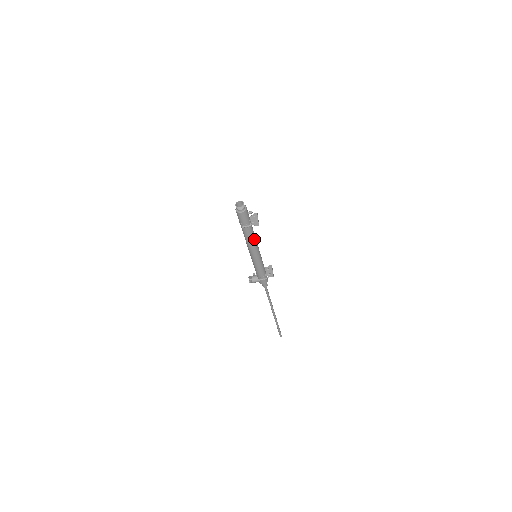
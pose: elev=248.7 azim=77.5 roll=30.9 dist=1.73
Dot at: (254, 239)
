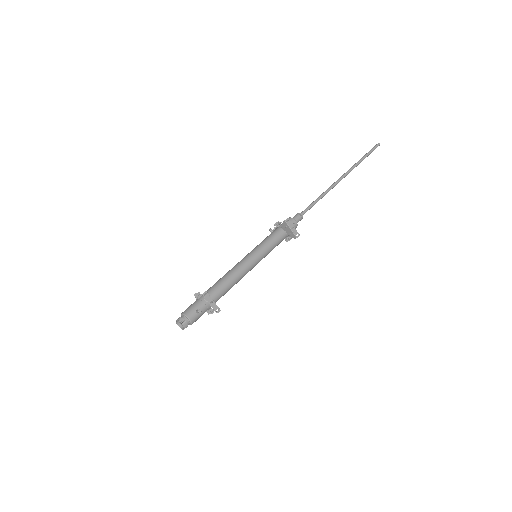
Dot at: (233, 283)
